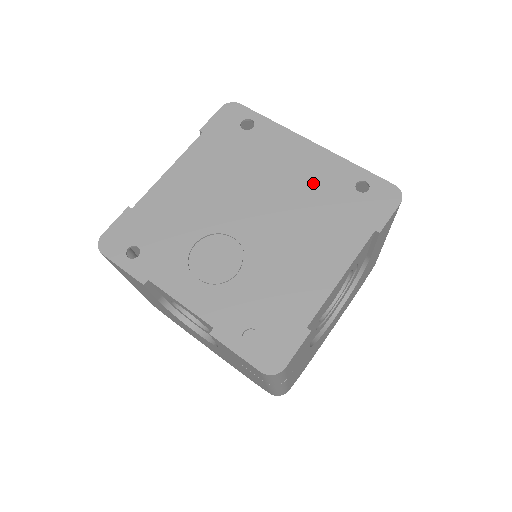
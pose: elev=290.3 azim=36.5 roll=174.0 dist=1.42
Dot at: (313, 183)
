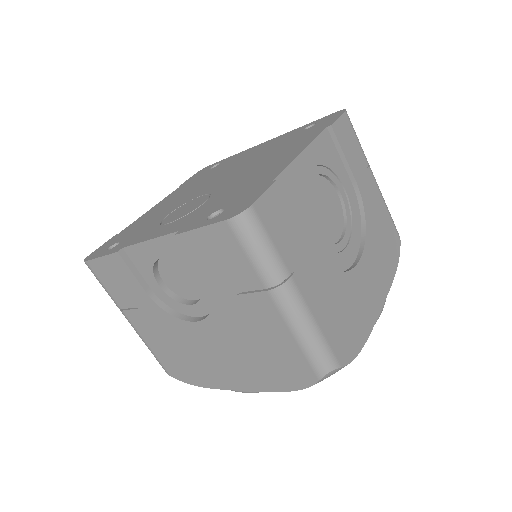
Dot at: (268, 148)
